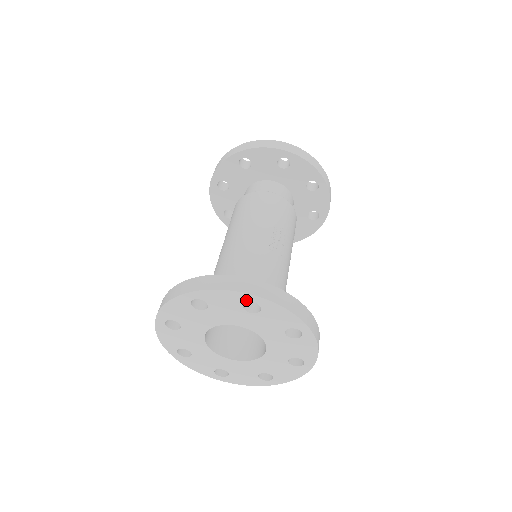
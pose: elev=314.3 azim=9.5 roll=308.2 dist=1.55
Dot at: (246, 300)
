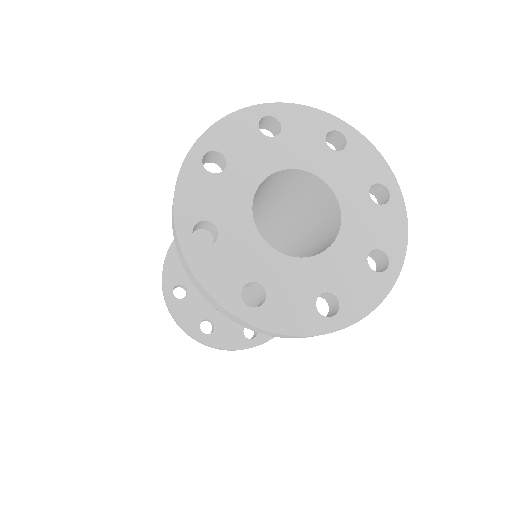
Dot at: (385, 182)
